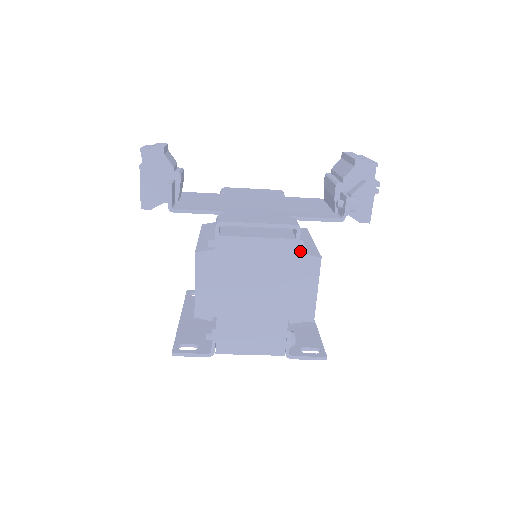
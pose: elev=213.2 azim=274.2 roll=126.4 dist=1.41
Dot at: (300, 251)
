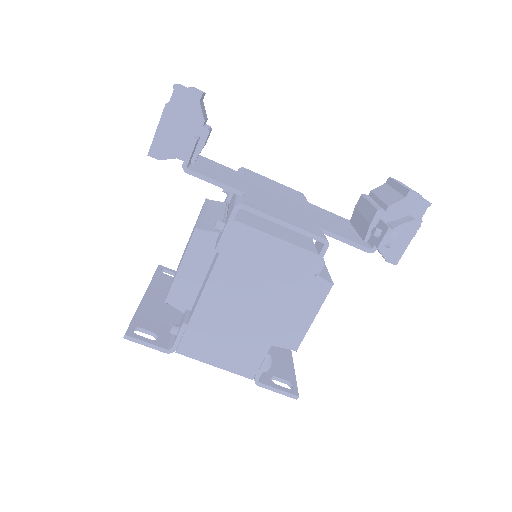
Dot at: (317, 270)
